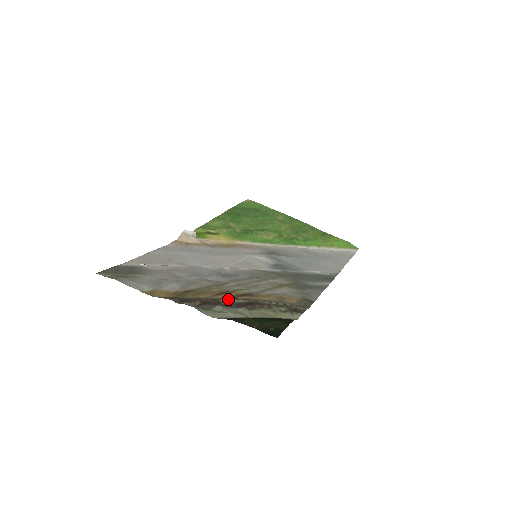
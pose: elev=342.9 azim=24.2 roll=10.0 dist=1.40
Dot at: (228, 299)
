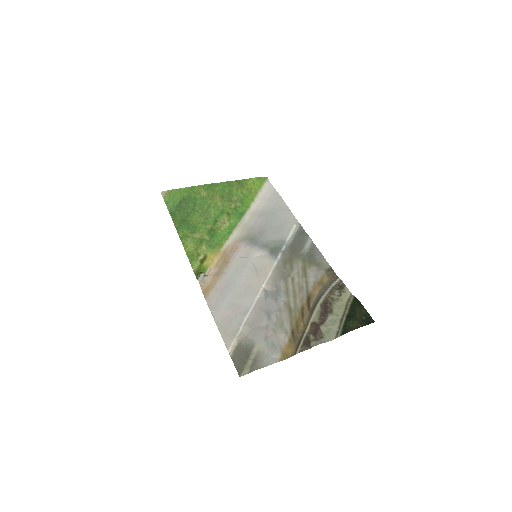
Dot at: (313, 316)
